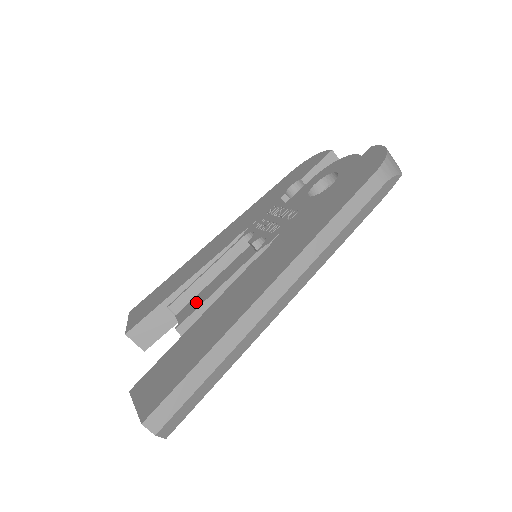
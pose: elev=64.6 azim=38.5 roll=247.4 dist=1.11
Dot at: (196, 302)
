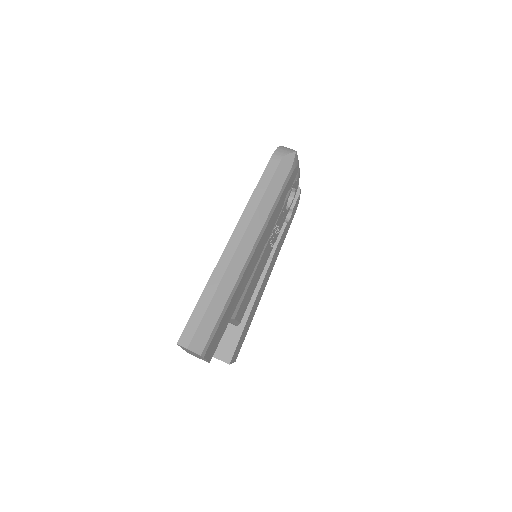
Dot at: occluded
